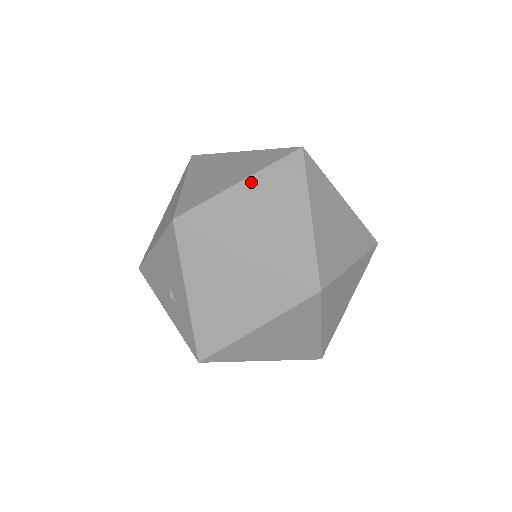
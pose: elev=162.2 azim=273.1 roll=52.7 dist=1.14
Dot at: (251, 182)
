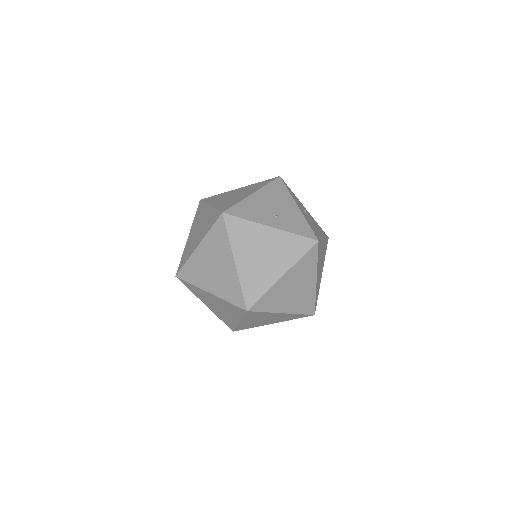
Dot at: (202, 246)
